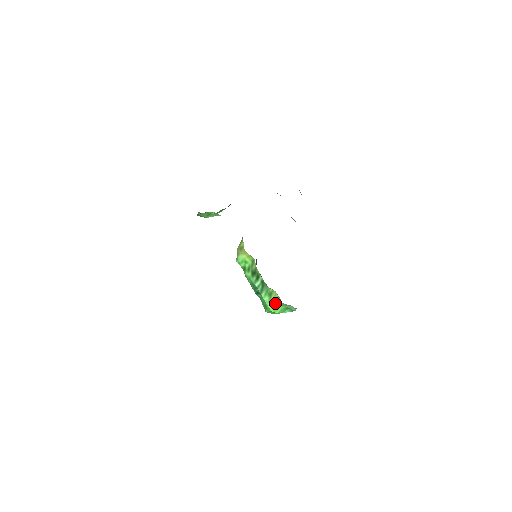
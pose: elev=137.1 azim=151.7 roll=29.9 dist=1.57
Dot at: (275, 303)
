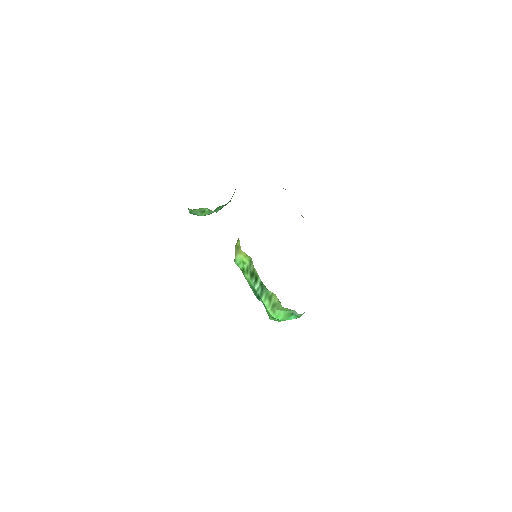
Dot at: (276, 308)
